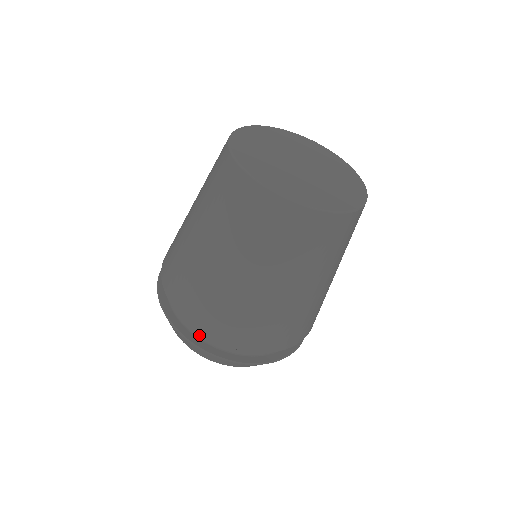
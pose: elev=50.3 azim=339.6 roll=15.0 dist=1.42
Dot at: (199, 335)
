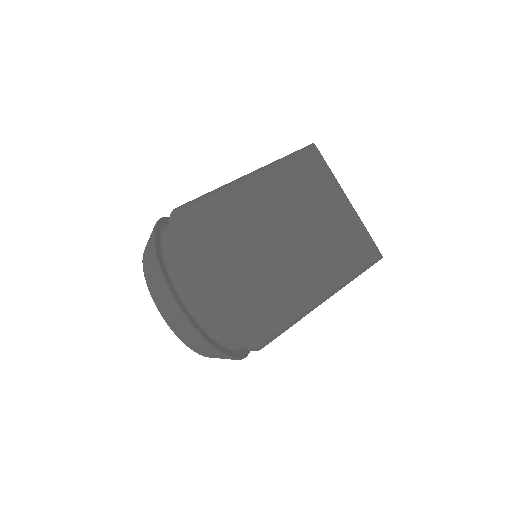
Dot at: (164, 232)
